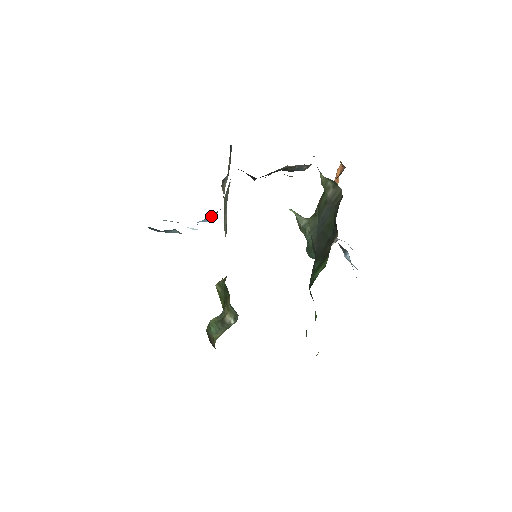
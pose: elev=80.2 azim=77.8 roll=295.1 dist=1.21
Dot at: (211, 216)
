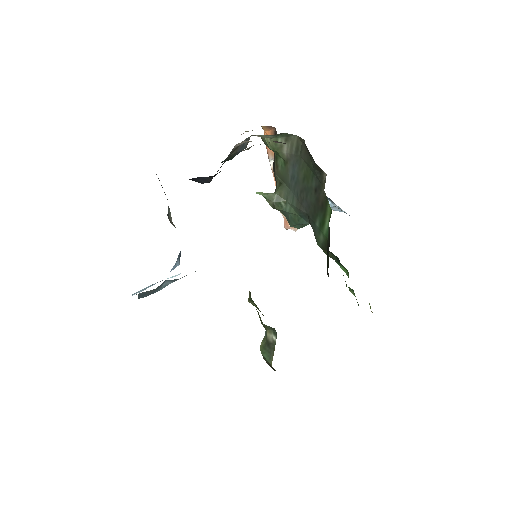
Dot at: (178, 258)
